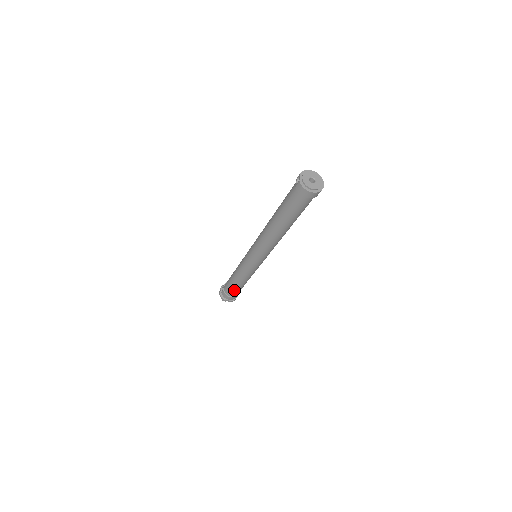
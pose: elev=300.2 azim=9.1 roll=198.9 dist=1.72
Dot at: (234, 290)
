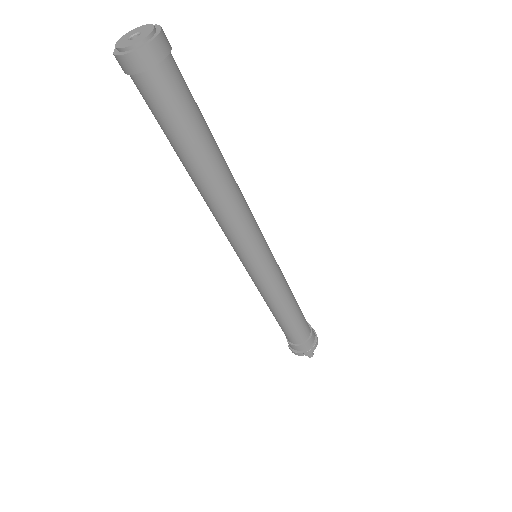
Dot at: (293, 331)
